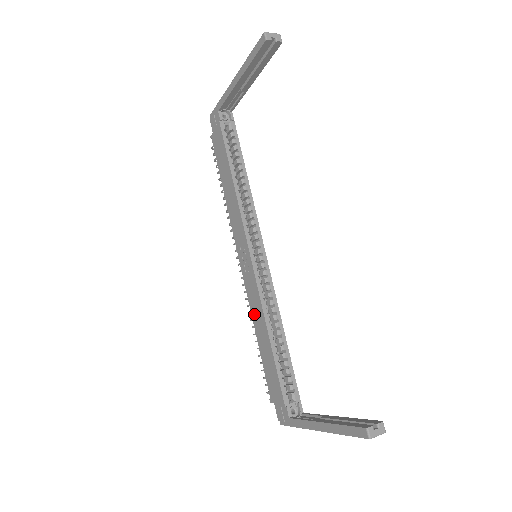
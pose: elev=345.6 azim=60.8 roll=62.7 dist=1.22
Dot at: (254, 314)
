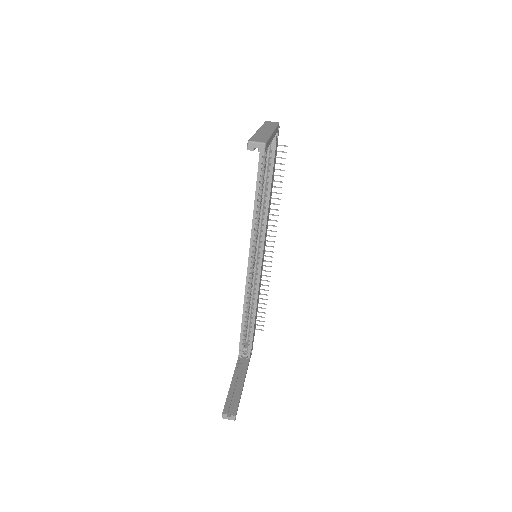
Dot at: occluded
